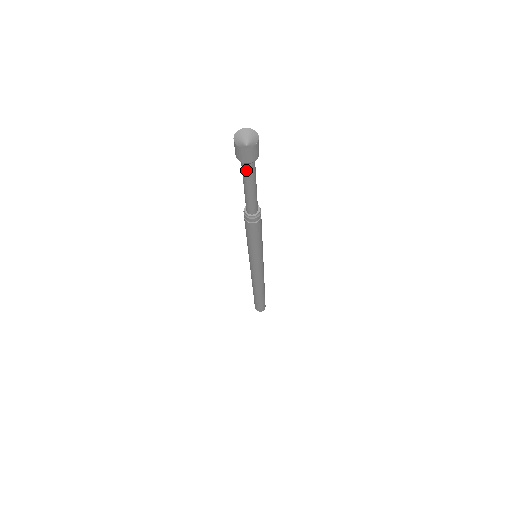
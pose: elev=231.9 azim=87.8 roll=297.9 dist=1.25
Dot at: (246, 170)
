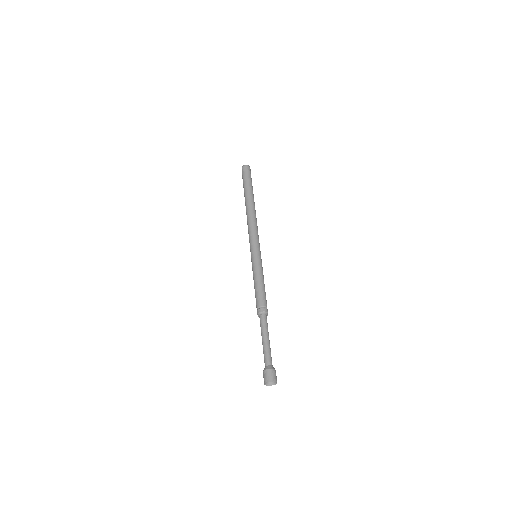
Dot at: (265, 362)
